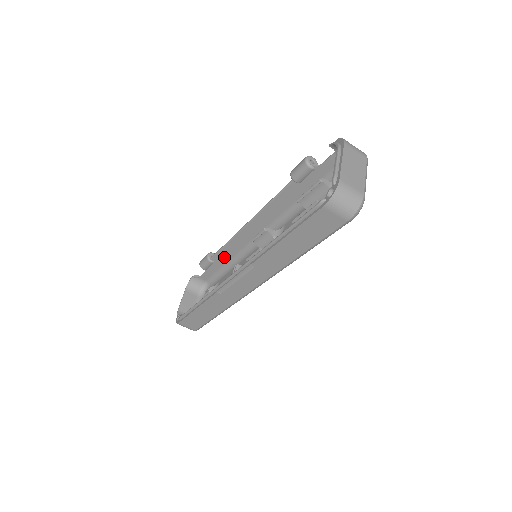
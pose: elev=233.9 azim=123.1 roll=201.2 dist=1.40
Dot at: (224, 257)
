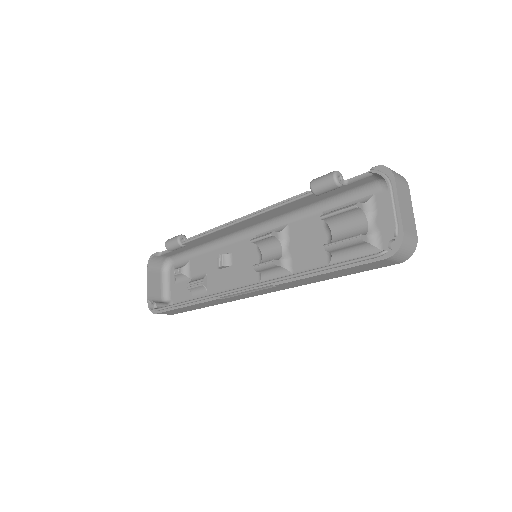
Dot at: (200, 242)
